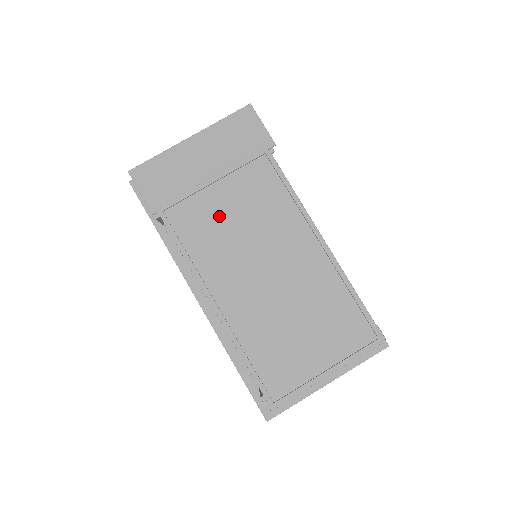
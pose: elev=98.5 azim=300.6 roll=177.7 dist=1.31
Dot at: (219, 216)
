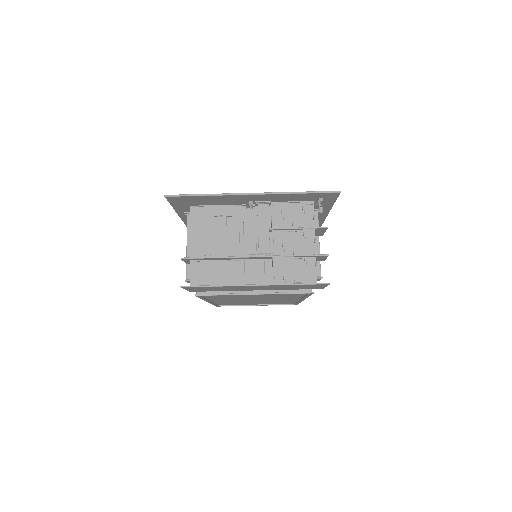
Dot at: (243, 296)
